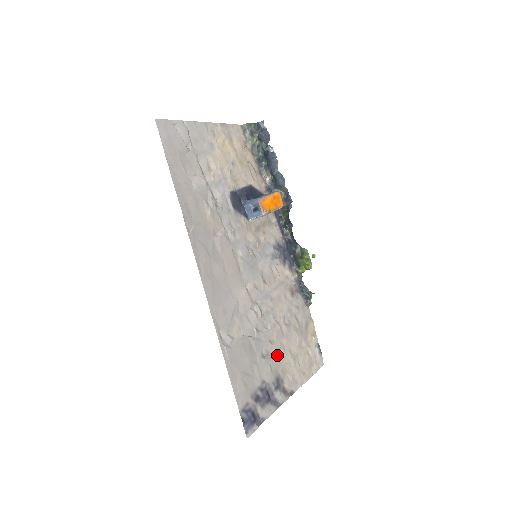
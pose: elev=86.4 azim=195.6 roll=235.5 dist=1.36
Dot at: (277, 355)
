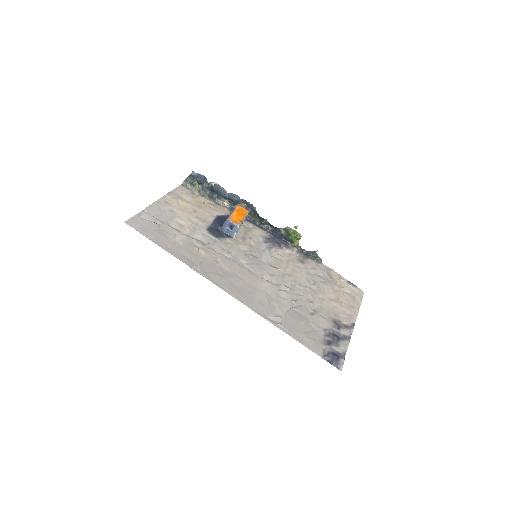
Dot at: (322, 307)
